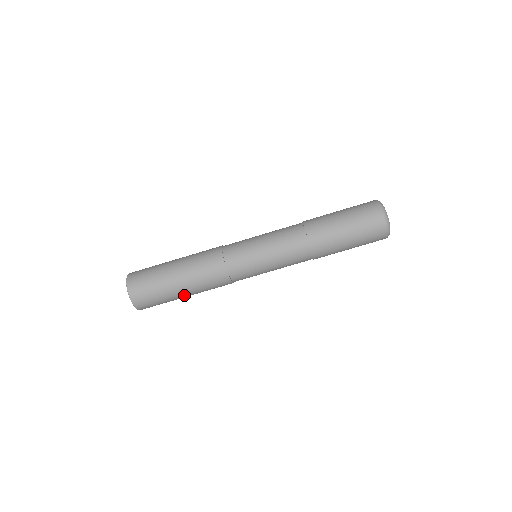
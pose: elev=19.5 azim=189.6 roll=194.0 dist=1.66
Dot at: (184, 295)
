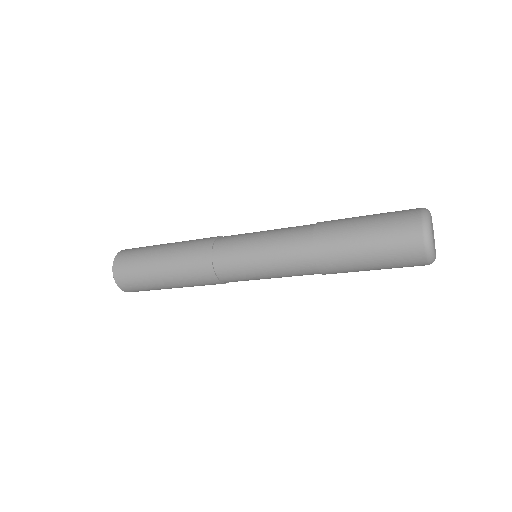
Dot at: (163, 278)
